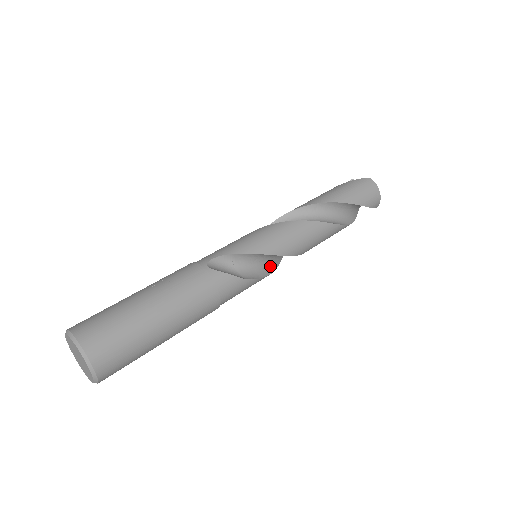
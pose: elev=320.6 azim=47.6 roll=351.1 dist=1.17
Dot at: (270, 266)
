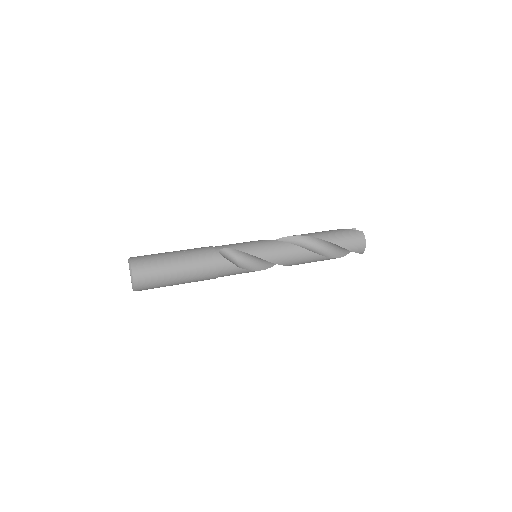
Dot at: (263, 265)
